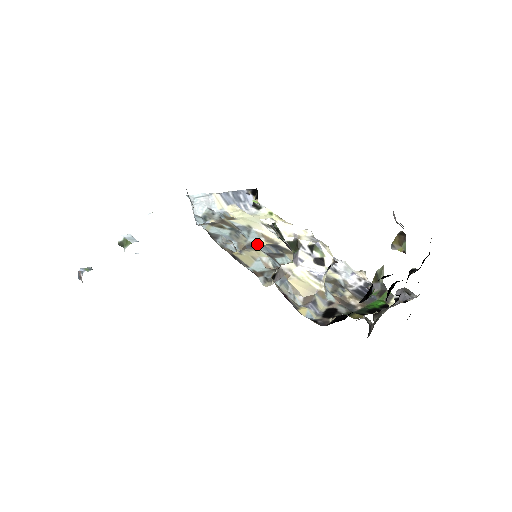
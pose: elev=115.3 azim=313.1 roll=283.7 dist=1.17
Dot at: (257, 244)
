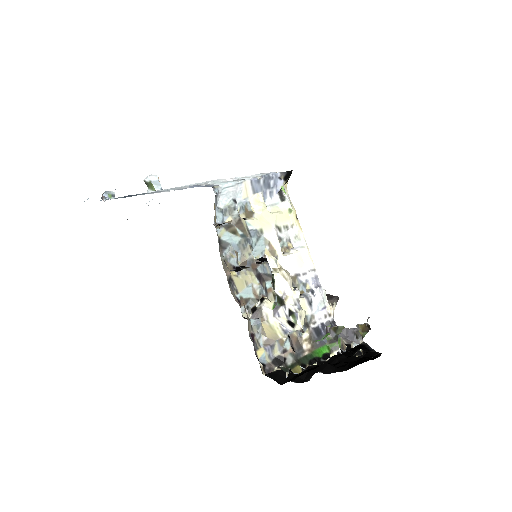
Dot at: (260, 253)
